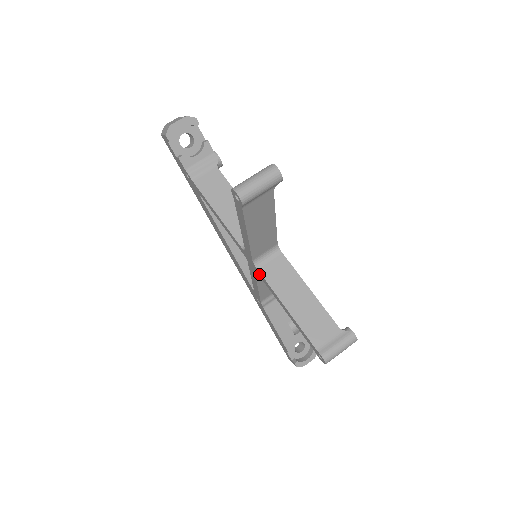
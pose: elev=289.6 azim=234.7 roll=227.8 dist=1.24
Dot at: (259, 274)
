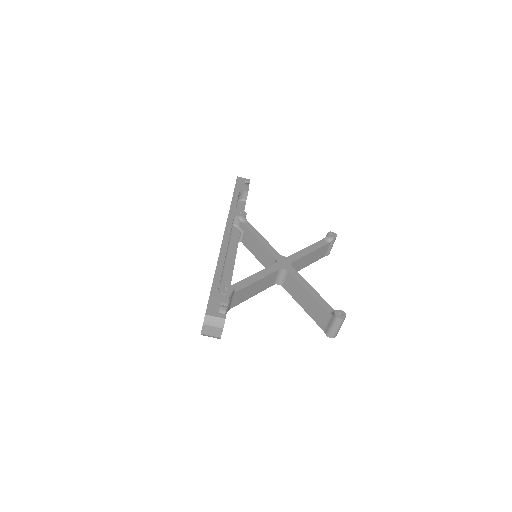
Dot at: occluded
